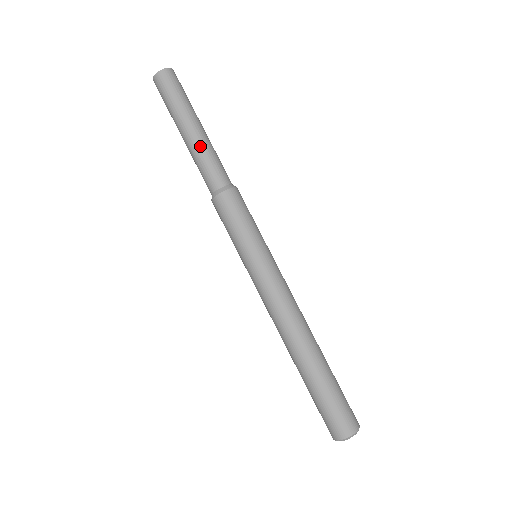
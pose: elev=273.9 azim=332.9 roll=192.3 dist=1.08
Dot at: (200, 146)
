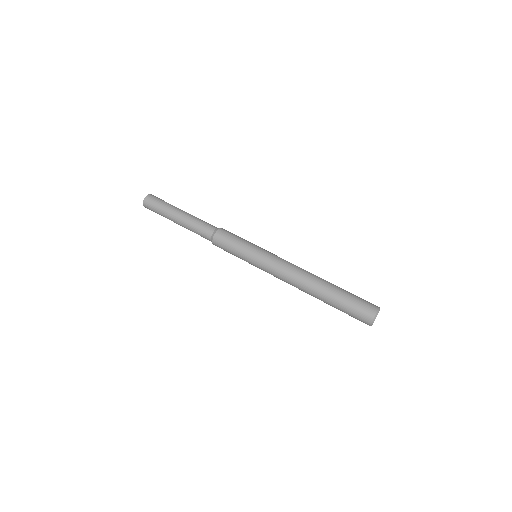
Dot at: (188, 221)
